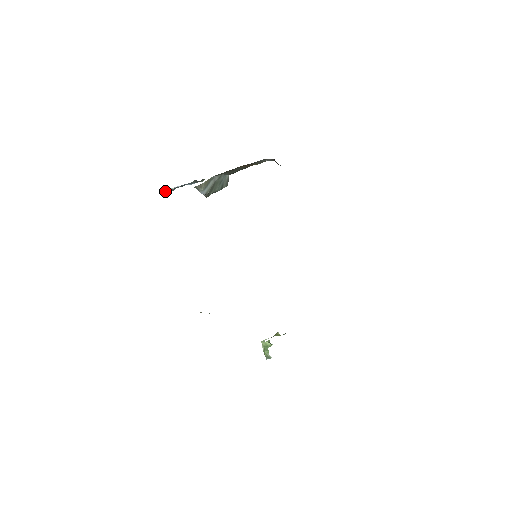
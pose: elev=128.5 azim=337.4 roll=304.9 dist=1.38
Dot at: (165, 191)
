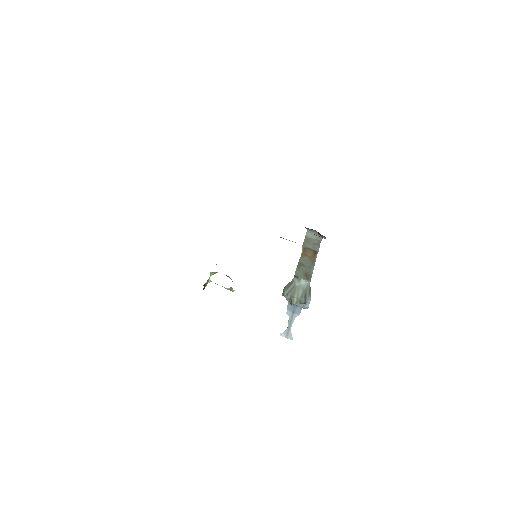
Dot at: (285, 337)
